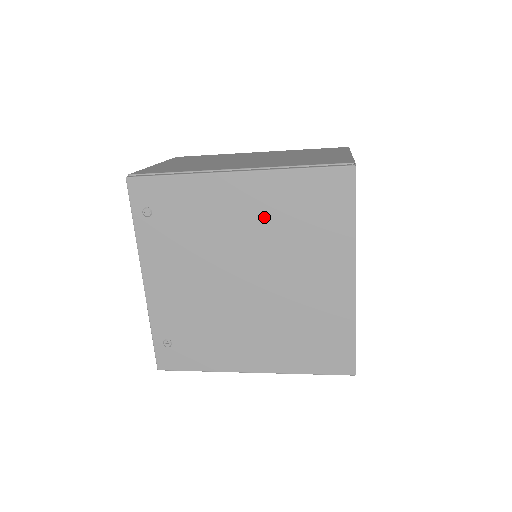
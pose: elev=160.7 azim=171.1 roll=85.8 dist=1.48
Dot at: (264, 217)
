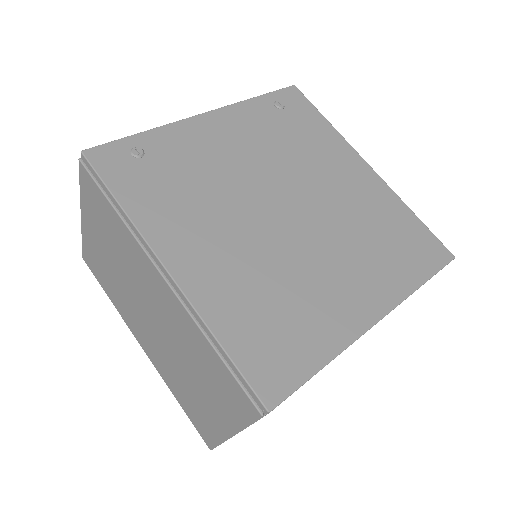
Dot at: (357, 202)
